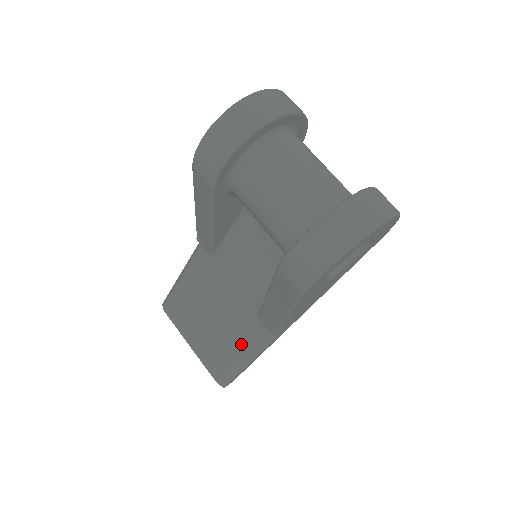
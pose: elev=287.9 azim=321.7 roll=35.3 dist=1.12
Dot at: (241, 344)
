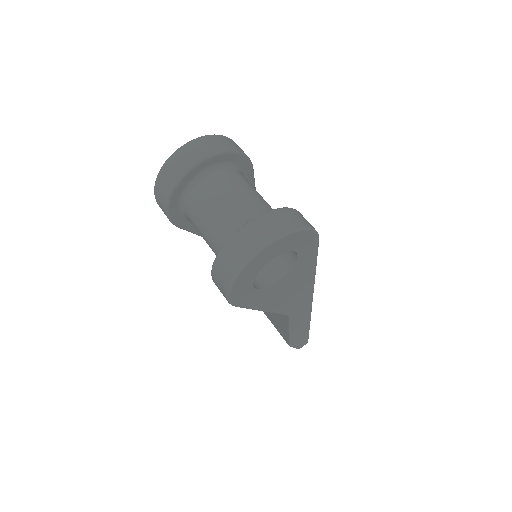
Dot at: (284, 320)
